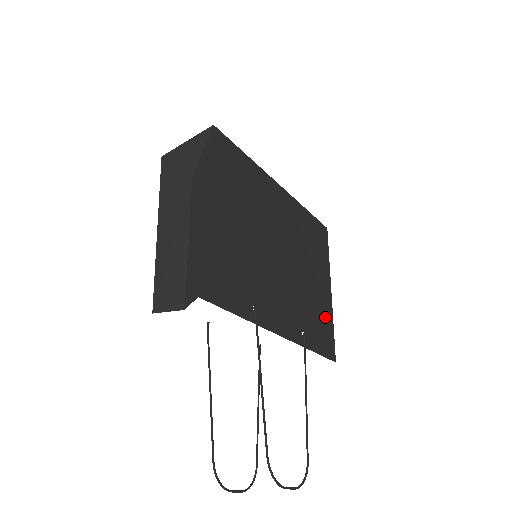
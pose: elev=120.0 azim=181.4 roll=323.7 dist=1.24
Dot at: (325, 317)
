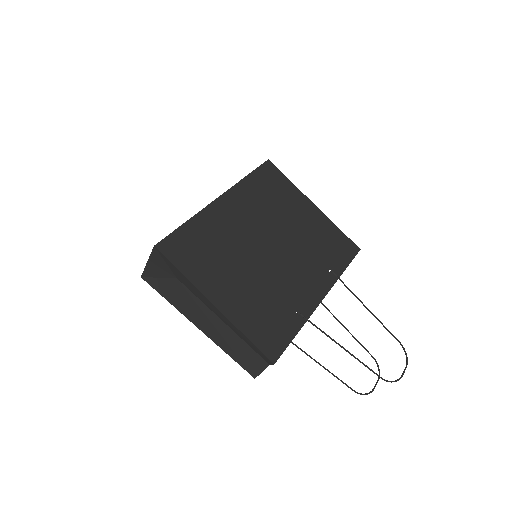
Dot at: (329, 232)
